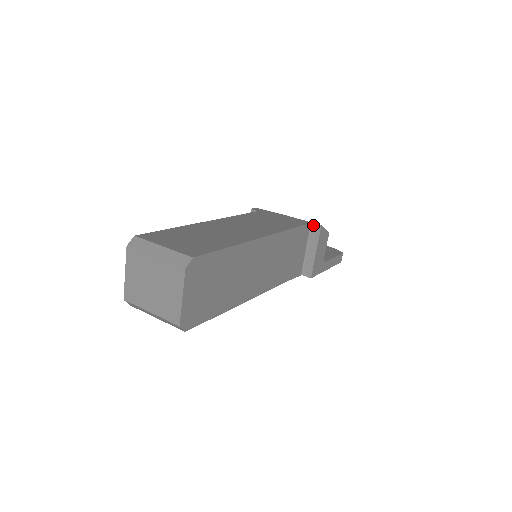
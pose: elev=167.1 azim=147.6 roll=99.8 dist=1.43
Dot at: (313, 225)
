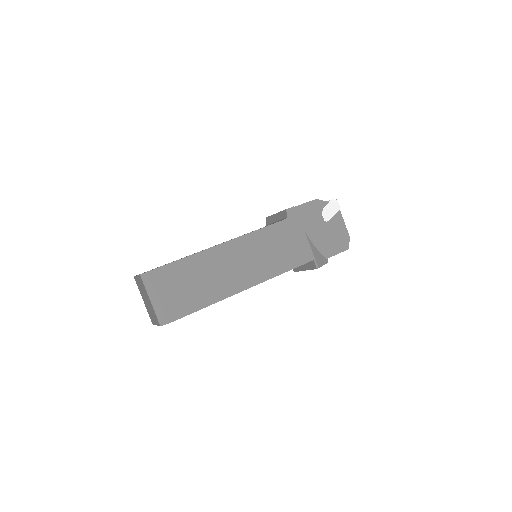
Dot at: (314, 262)
